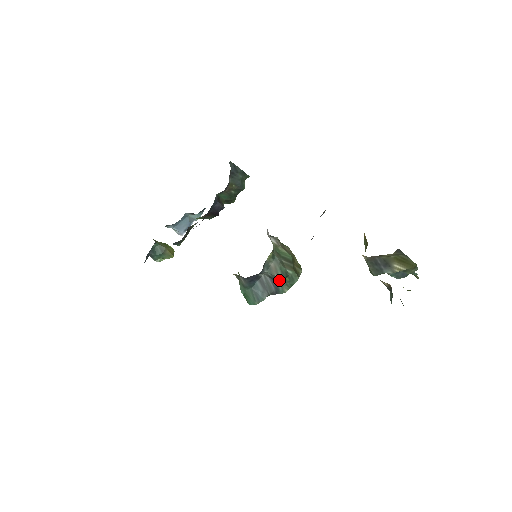
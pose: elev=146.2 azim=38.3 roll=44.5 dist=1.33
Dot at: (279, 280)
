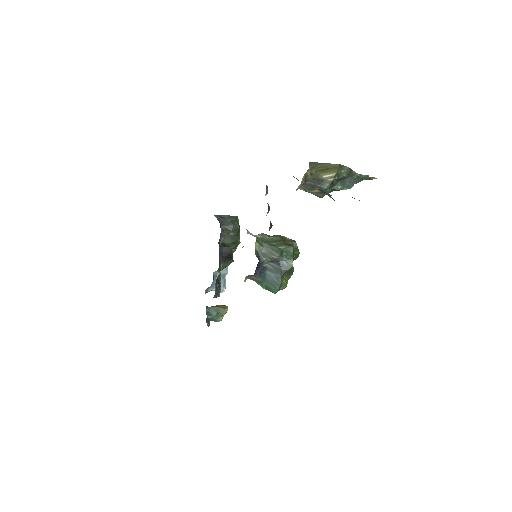
Dot at: (279, 259)
